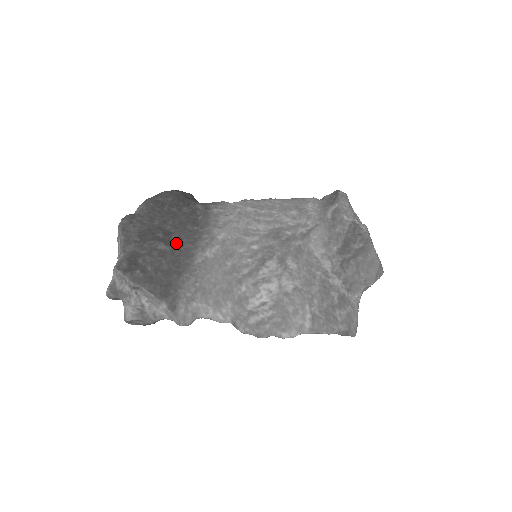
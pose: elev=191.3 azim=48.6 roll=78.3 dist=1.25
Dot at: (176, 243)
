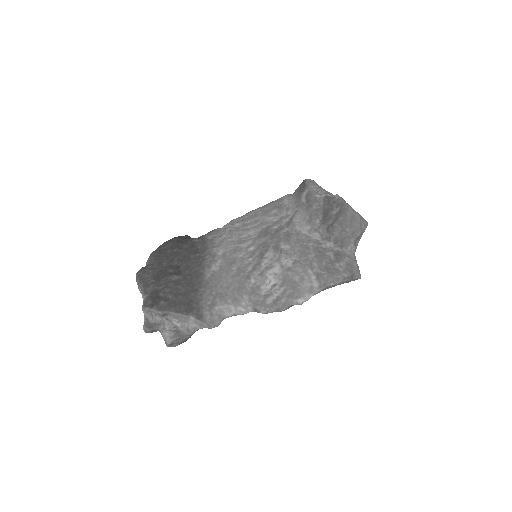
Dot at: (185, 271)
